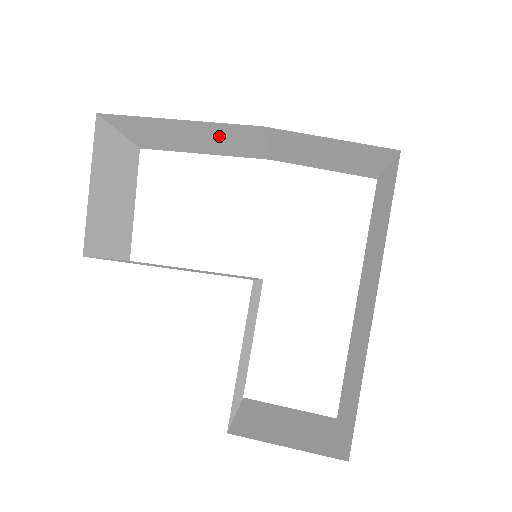
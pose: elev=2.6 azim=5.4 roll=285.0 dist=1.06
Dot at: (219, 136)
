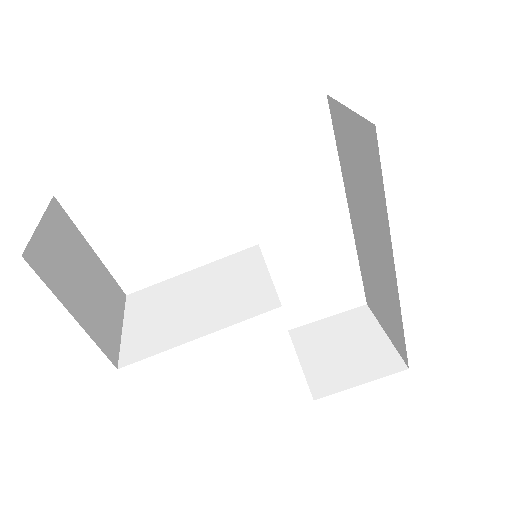
Dot at: occluded
